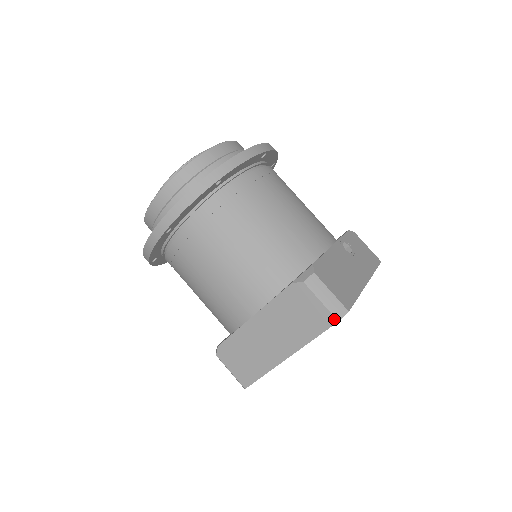
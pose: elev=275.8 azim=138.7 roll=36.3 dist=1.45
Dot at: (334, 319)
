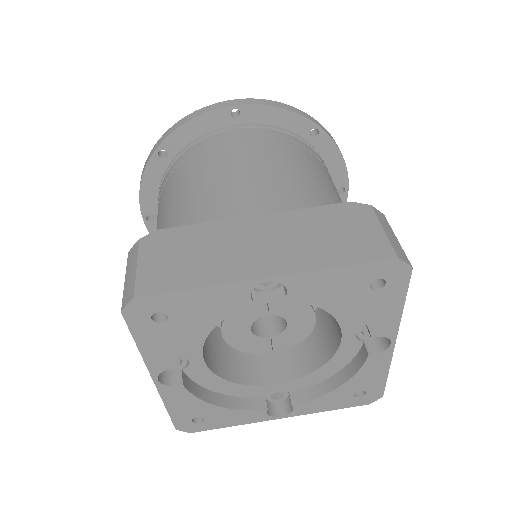
Dot at: (393, 253)
